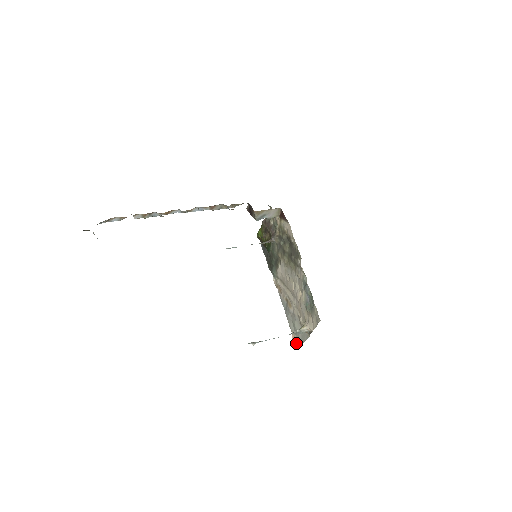
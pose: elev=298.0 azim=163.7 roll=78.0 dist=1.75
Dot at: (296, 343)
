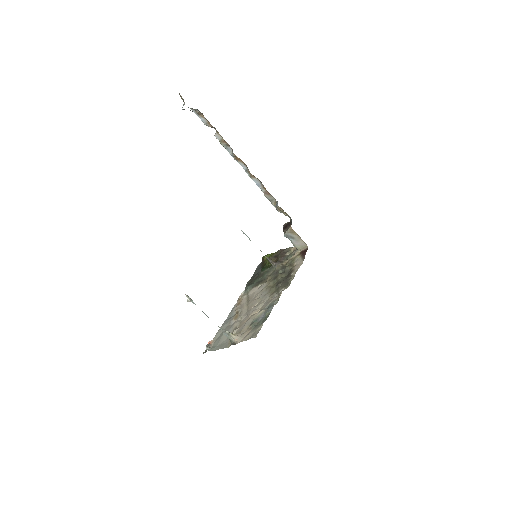
Dot at: (209, 346)
